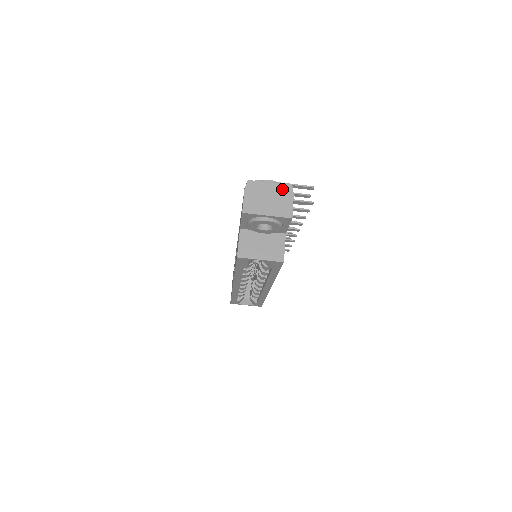
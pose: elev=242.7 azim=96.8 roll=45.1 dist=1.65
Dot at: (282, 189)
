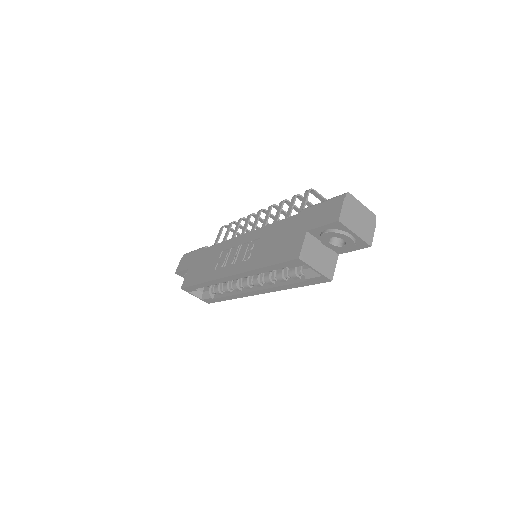
Dot at: (369, 215)
